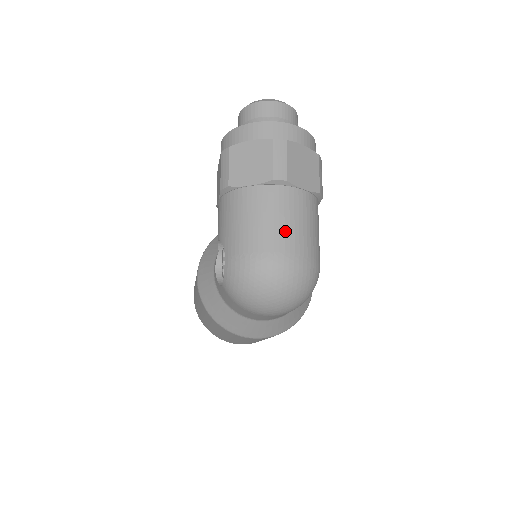
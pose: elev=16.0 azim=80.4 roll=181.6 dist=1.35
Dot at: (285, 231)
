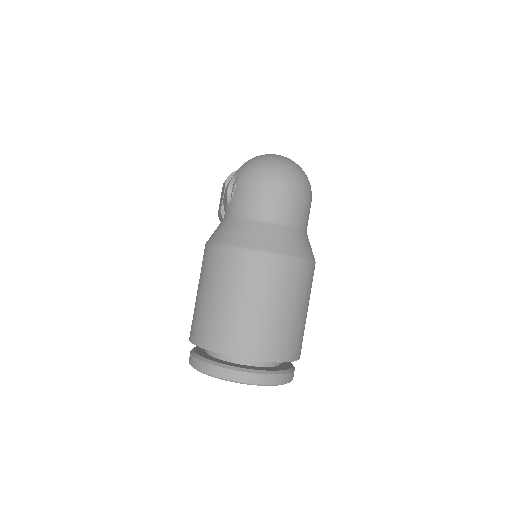
Dot at: occluded
